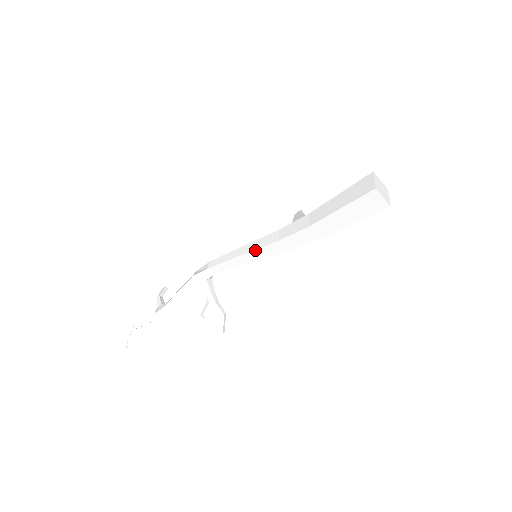
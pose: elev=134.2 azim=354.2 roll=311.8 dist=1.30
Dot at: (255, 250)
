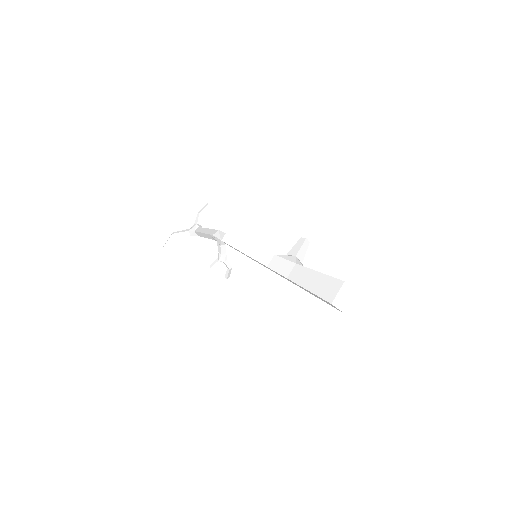
Dot at: (252, 258)
